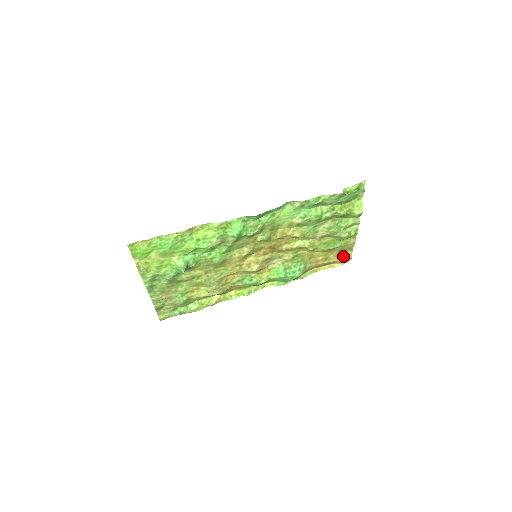
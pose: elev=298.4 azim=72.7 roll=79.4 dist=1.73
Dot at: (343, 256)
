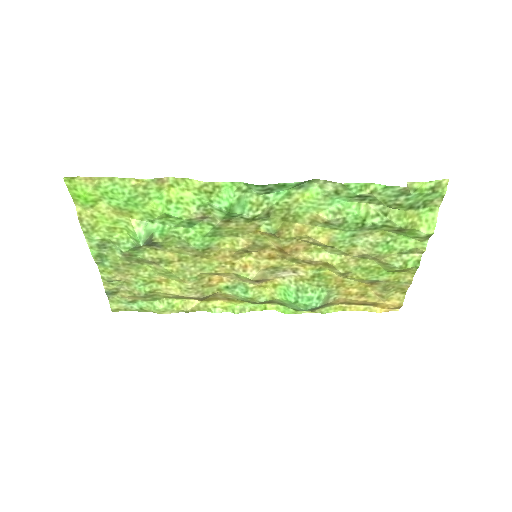
Dot at: (389, 298)
